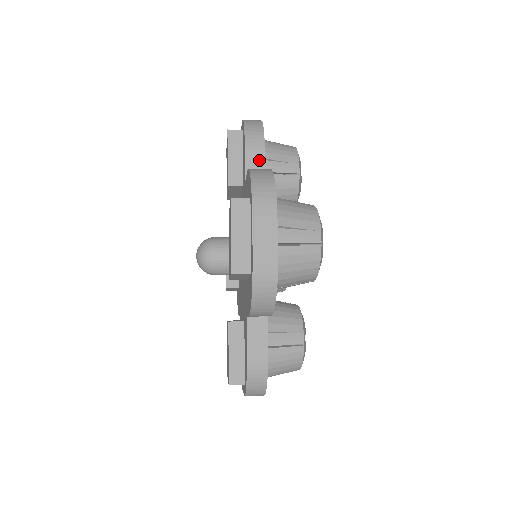
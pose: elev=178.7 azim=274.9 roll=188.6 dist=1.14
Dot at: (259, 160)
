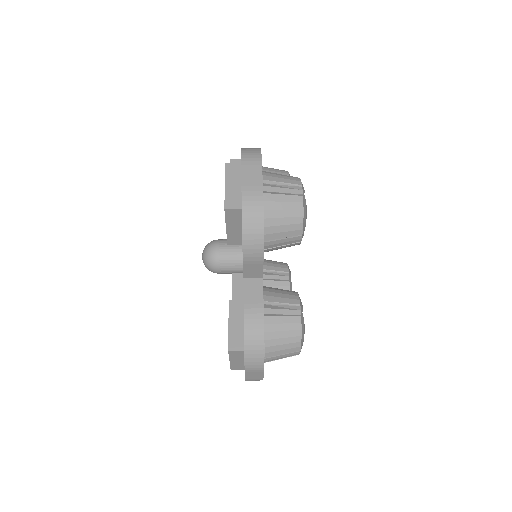
Dot at: (257, 267)
